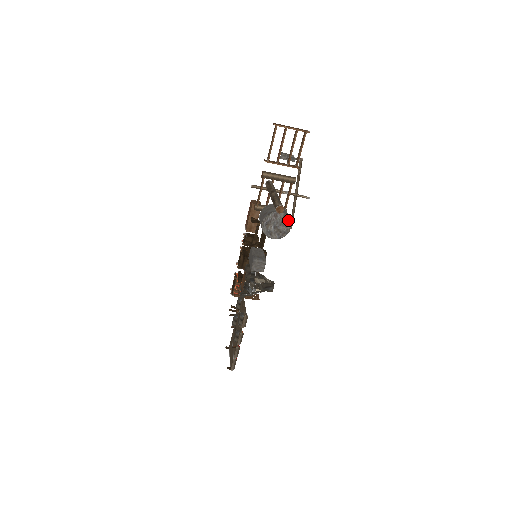
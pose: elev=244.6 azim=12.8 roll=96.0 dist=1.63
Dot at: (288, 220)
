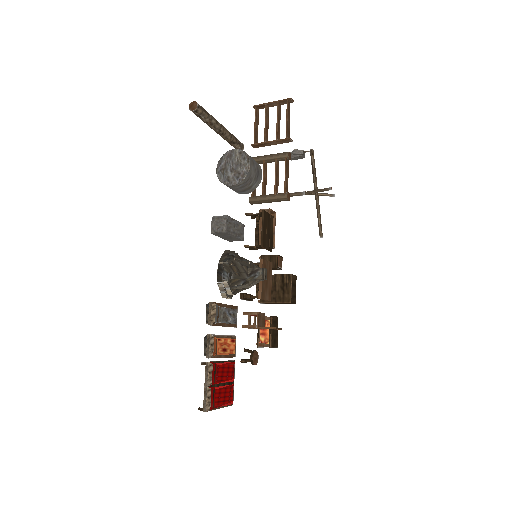
Dot at: (244, 156)
